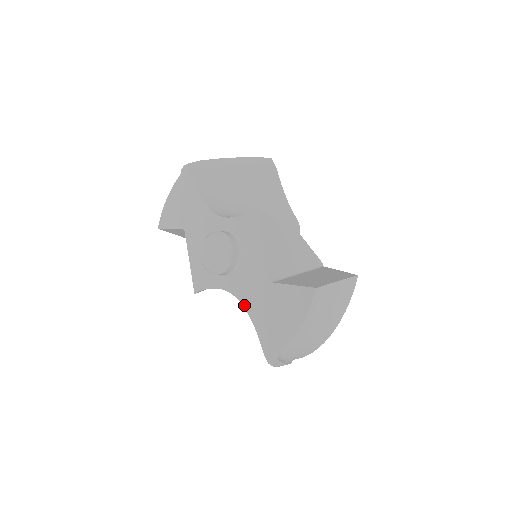
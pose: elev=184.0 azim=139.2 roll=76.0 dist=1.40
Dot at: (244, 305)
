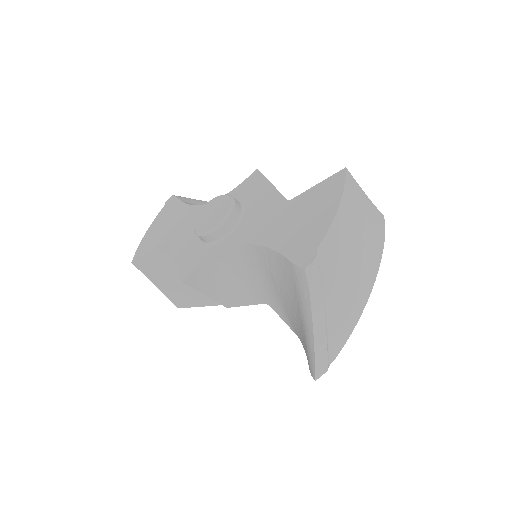
Dot at: (256, 242)
